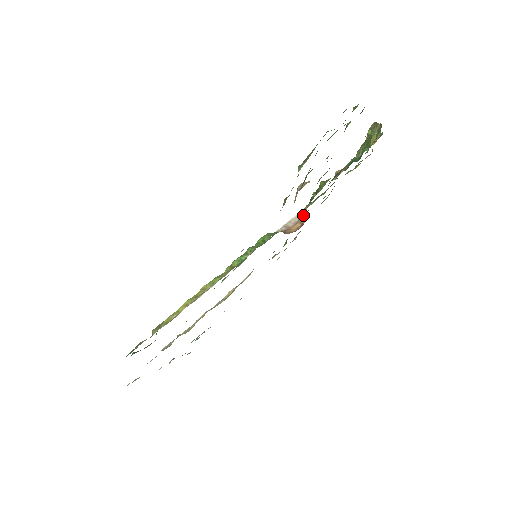
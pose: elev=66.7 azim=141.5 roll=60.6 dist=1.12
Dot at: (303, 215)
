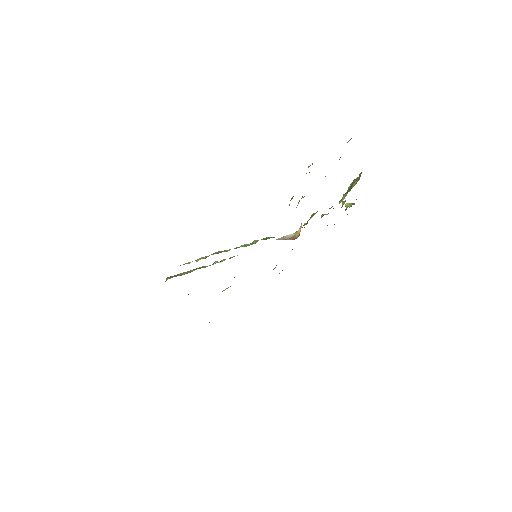
Dot at: (297, 234)
